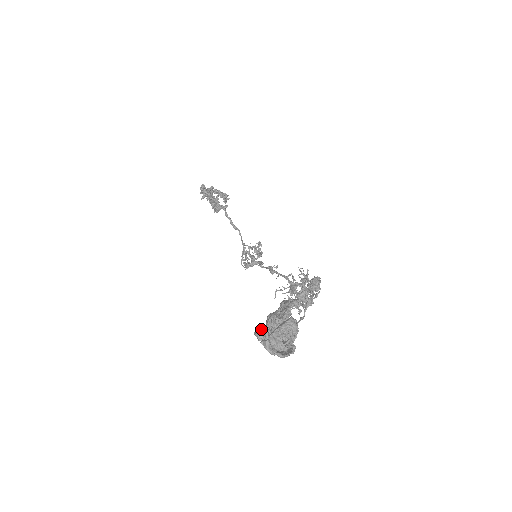
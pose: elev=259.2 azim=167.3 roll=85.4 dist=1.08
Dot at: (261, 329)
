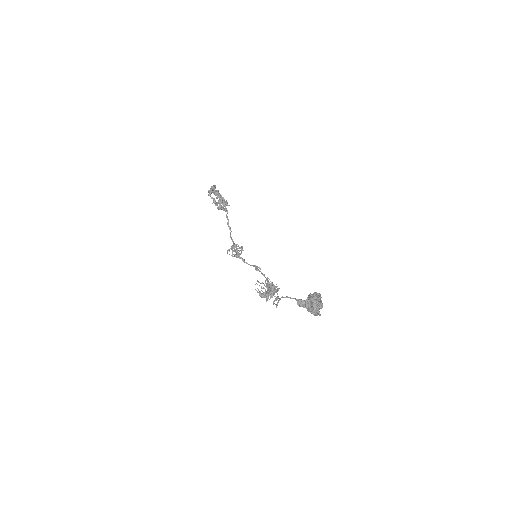
Dot at: (308, 298)
